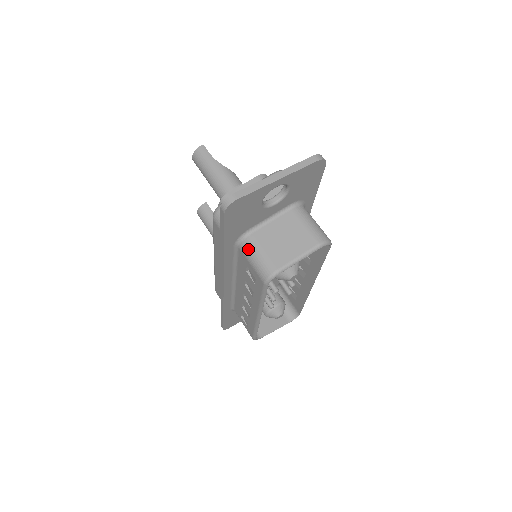
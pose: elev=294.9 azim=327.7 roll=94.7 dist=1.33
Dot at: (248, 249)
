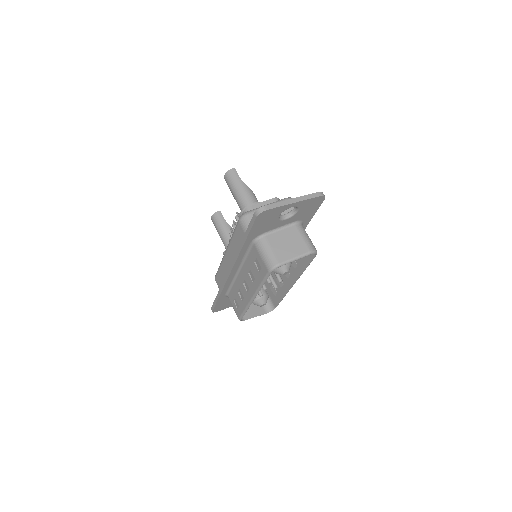
Dot at: (261, 246)
